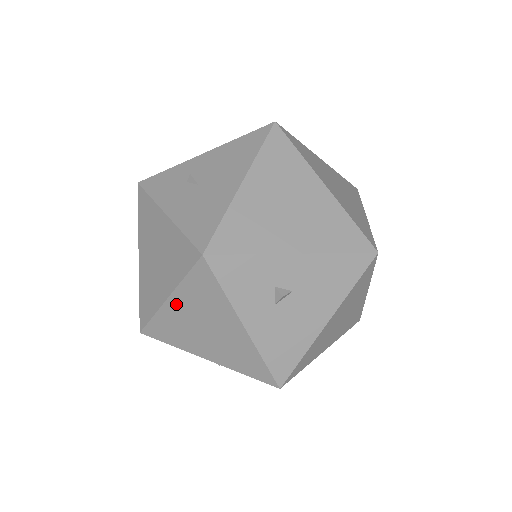
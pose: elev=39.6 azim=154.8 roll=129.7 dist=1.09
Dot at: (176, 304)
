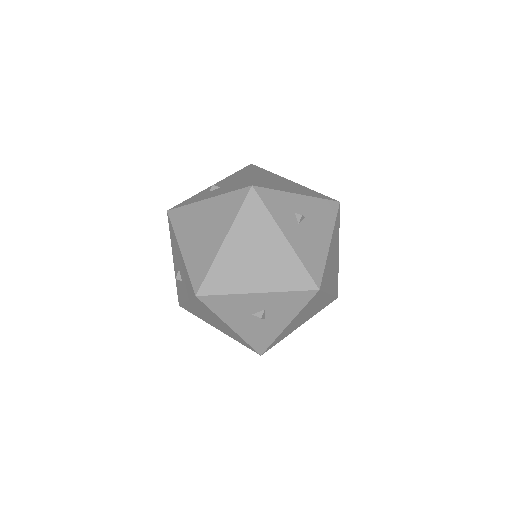
Dot at: (231, 242)
